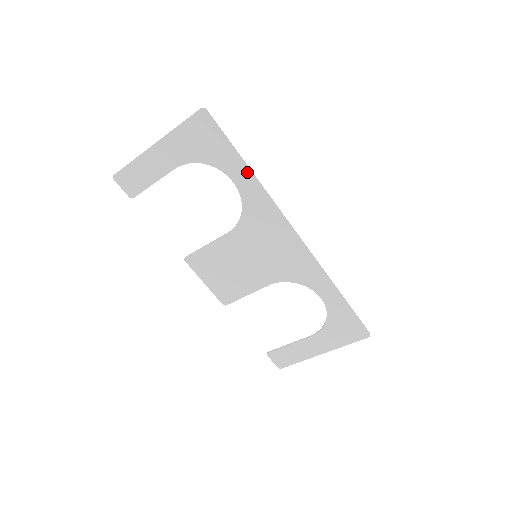
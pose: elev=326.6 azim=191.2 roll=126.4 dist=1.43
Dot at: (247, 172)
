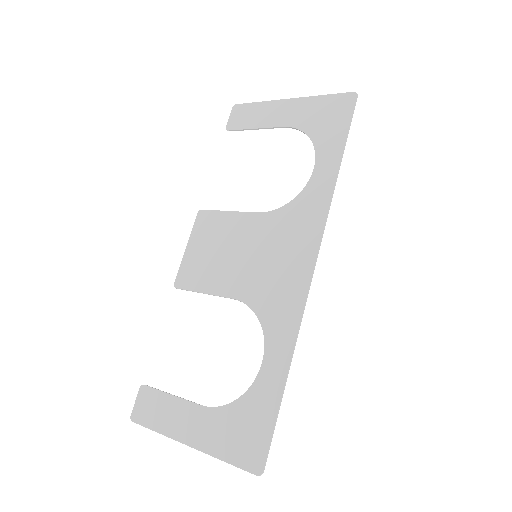
Dot at: (335, 167)
